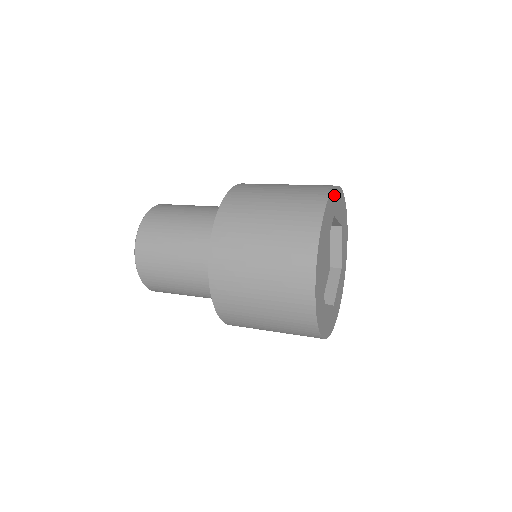
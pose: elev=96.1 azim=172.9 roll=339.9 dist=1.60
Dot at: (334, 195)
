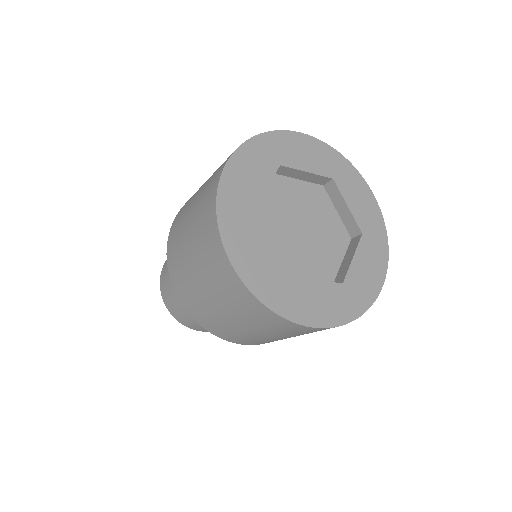
Dot at: (226, 205)
